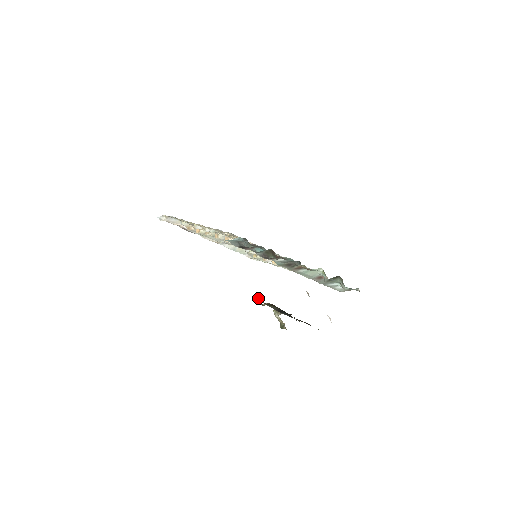
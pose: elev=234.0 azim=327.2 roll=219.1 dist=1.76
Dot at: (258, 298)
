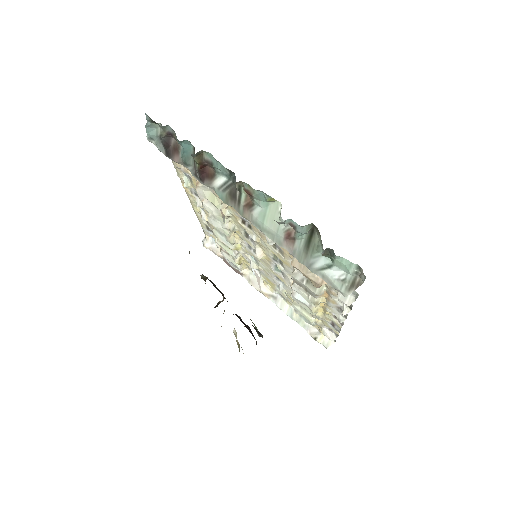
Dot at: (203, 276)
